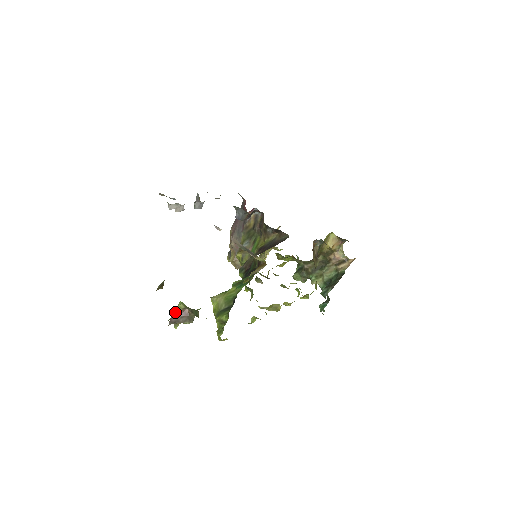
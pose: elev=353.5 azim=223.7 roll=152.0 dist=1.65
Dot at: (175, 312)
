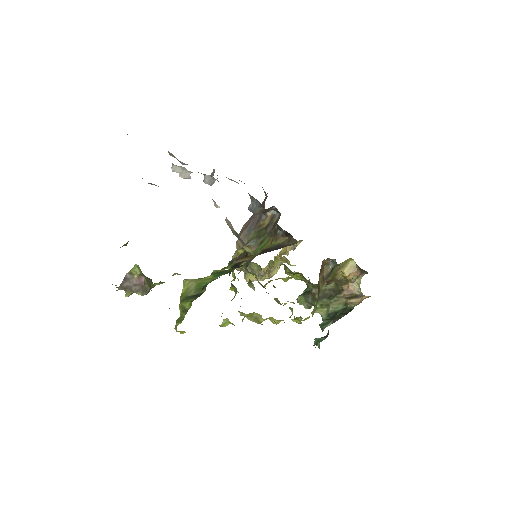
Dot at: (129, 276)
